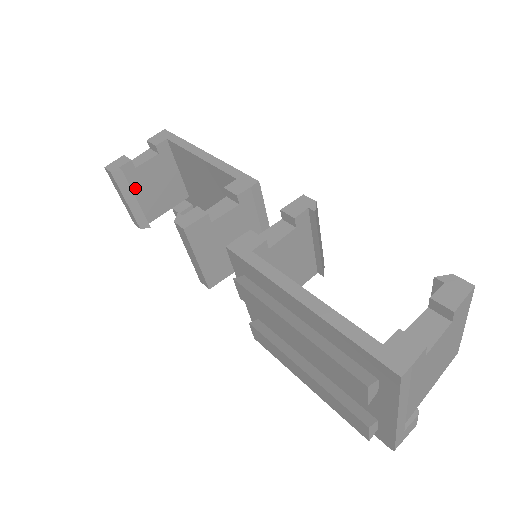
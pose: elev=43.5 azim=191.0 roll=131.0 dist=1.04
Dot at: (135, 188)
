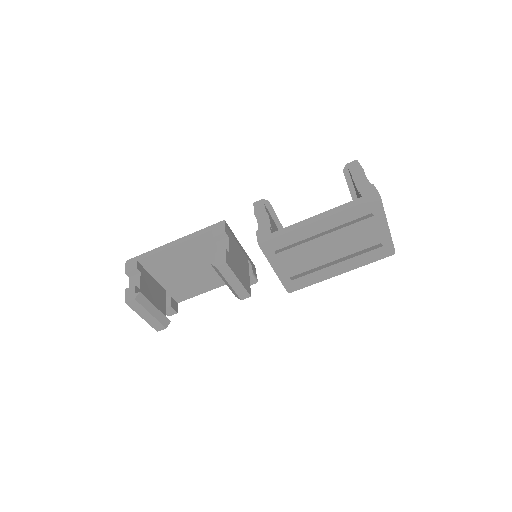
Dot at: occluded
